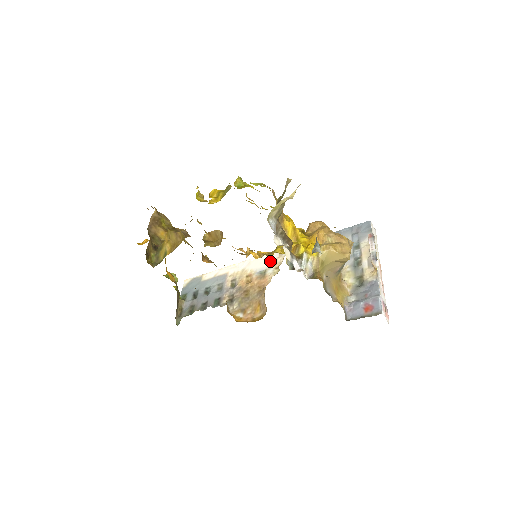
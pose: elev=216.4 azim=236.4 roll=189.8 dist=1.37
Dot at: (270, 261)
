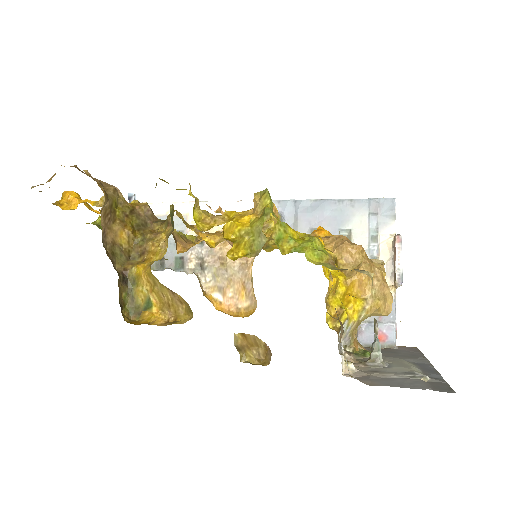
Dot at: occluded
